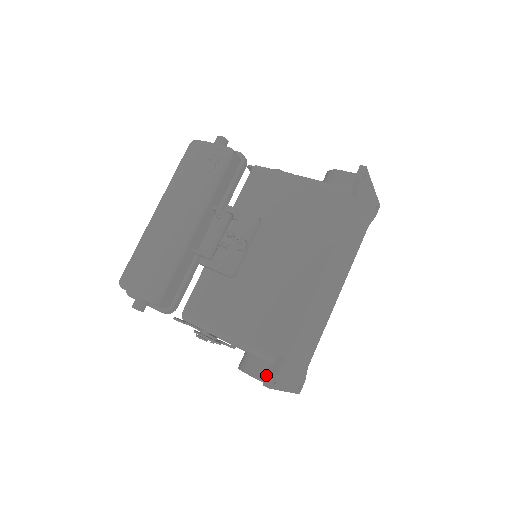
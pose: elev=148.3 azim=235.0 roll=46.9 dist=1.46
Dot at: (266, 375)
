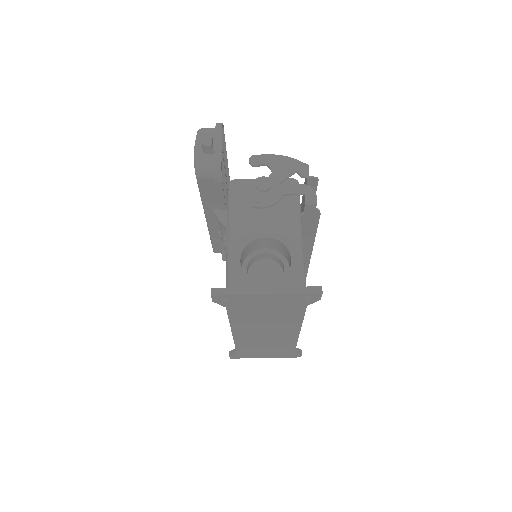
Dot at: occluded
